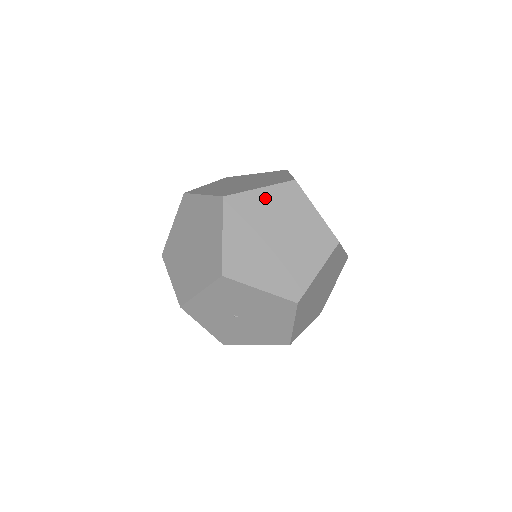
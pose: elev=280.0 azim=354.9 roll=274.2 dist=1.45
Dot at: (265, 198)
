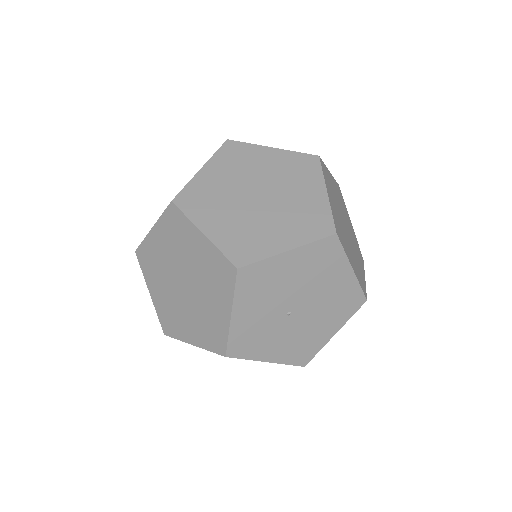
Dot at: (214, 173)
